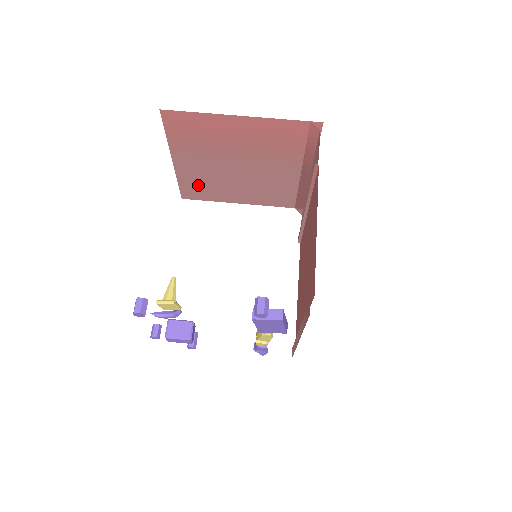
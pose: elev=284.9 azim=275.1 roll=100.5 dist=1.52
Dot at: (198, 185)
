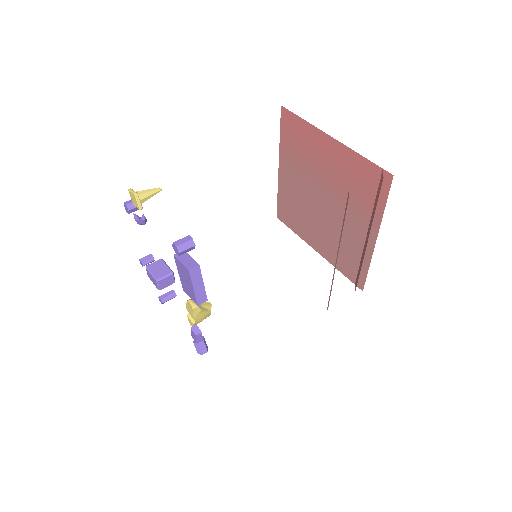
Dot at: (290, 207)
